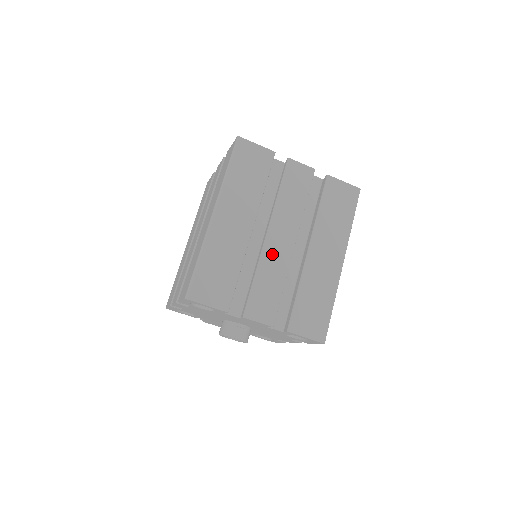
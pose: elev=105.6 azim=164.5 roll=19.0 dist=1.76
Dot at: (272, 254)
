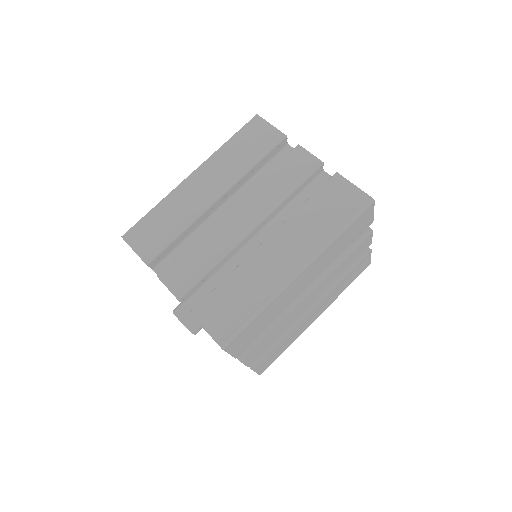
Dot at: (222, 229)
